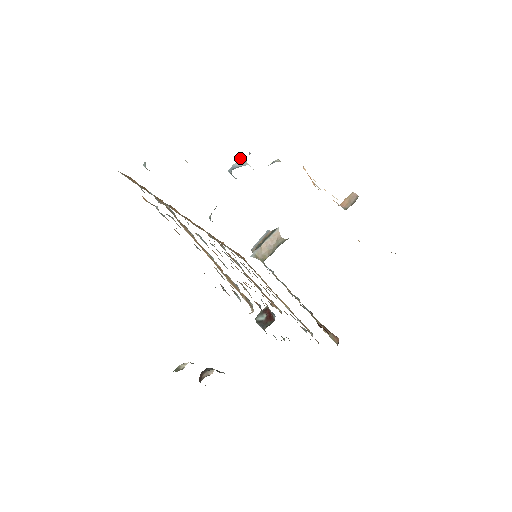
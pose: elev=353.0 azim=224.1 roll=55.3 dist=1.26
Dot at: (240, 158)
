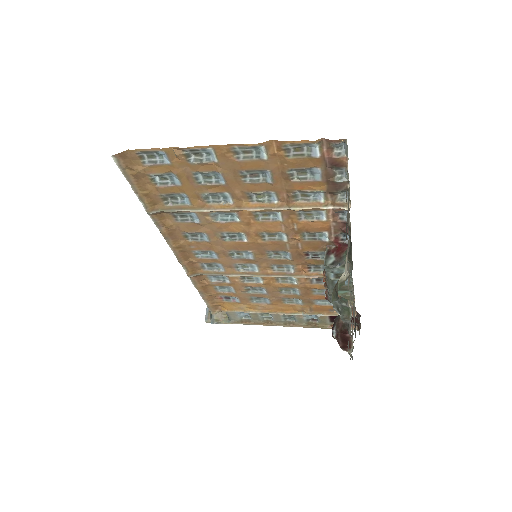
Dot at: occluded
